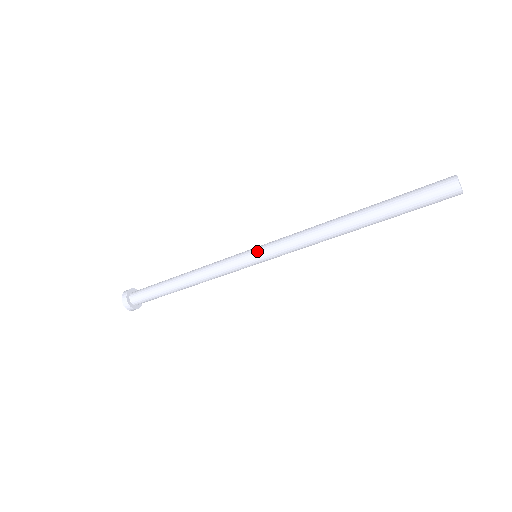
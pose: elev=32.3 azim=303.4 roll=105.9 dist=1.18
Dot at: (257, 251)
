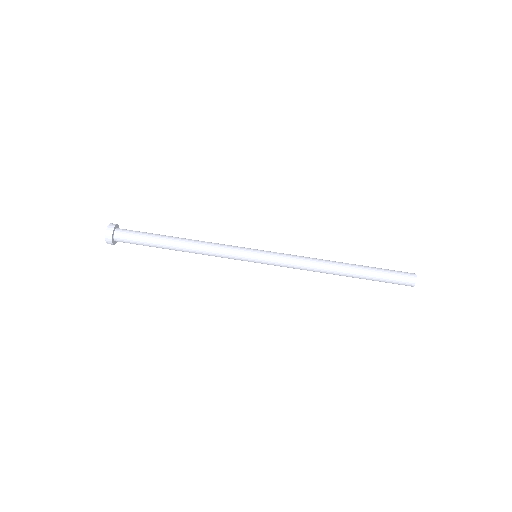
Dot at: occluded
